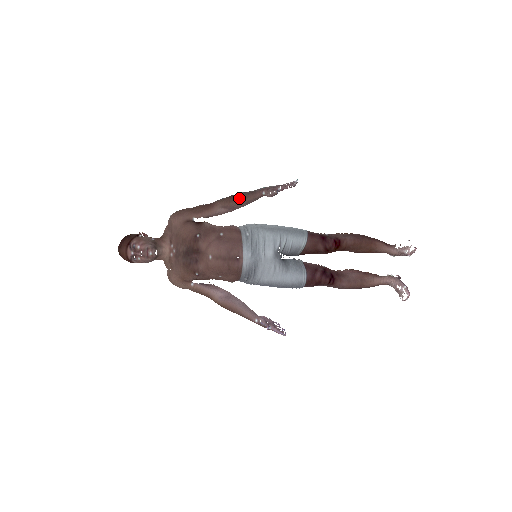
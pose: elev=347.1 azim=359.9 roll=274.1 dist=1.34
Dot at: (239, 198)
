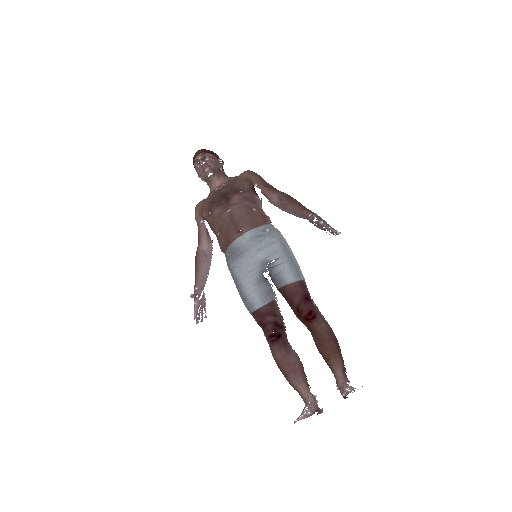
Dot at: (294, 202)
